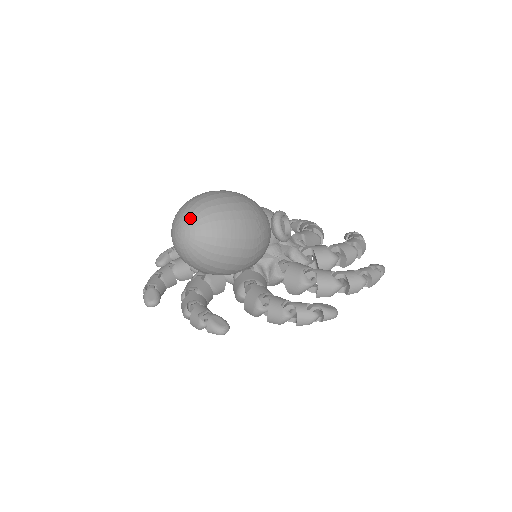
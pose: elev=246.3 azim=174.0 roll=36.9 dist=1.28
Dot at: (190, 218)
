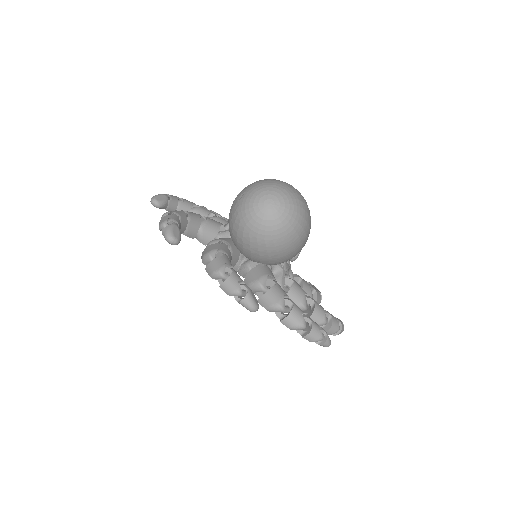
Dot at: (284, 198)
